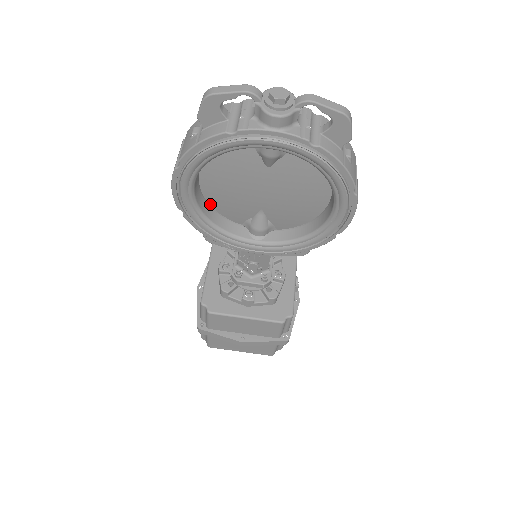
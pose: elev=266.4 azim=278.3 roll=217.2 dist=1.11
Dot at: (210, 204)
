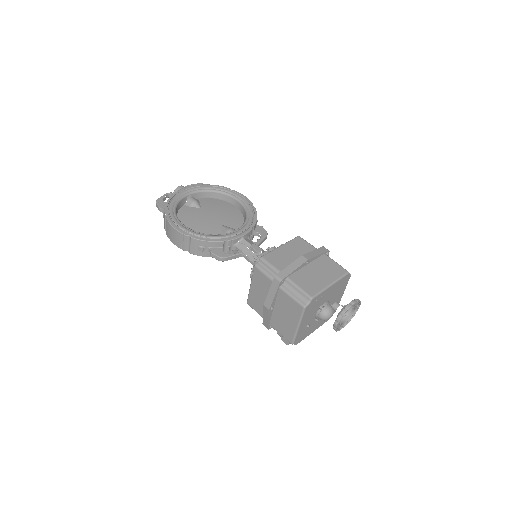
Dot at: occluded
